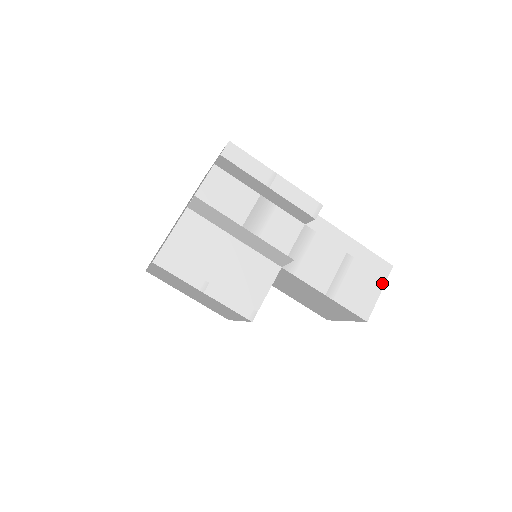
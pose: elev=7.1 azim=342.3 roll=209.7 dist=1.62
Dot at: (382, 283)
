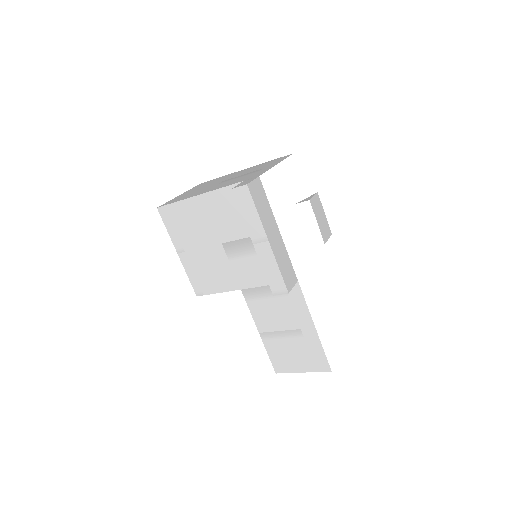
Dot at: (311, 370)
